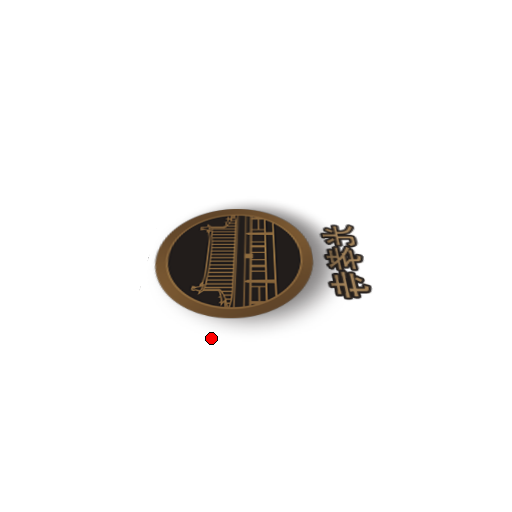
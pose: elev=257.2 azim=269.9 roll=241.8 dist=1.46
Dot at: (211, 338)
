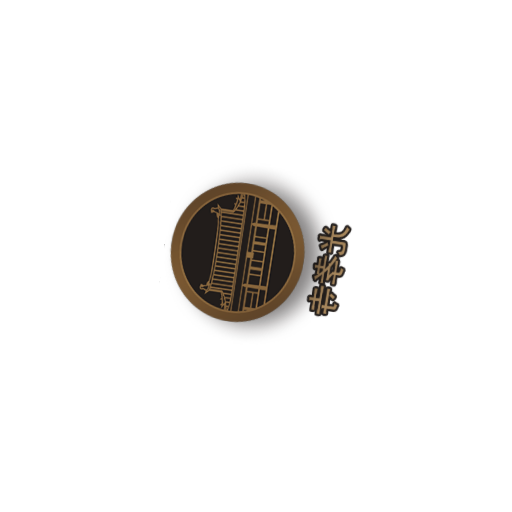
Dot at: (212, 337)
